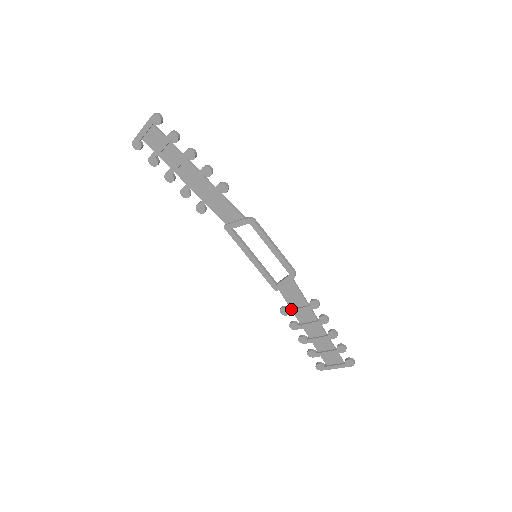
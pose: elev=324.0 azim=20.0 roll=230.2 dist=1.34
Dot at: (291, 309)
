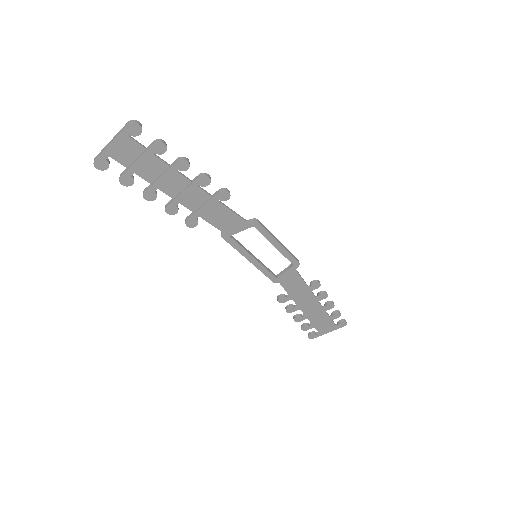
Dot at: (289, 295)
